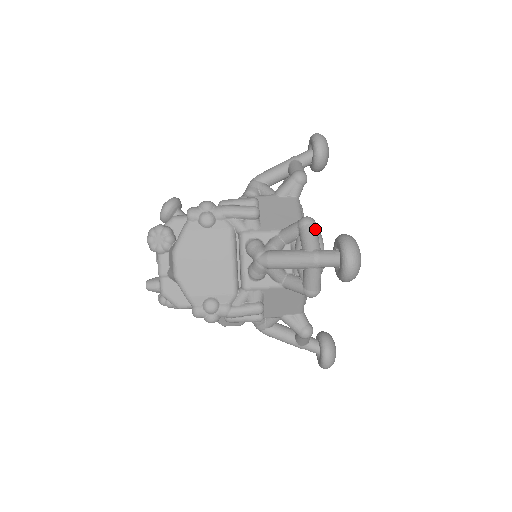
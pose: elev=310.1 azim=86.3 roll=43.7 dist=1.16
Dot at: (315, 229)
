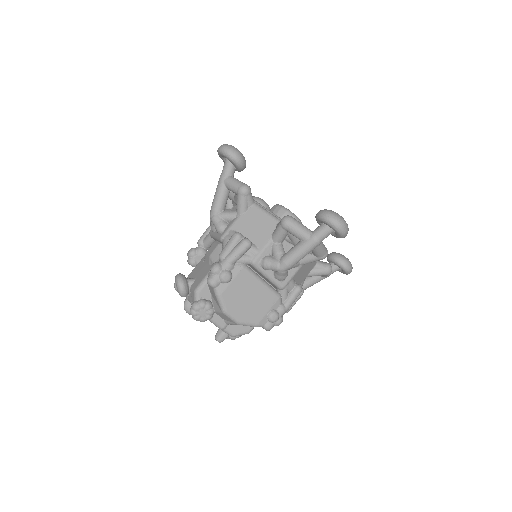
Dot at: (296, 222)
